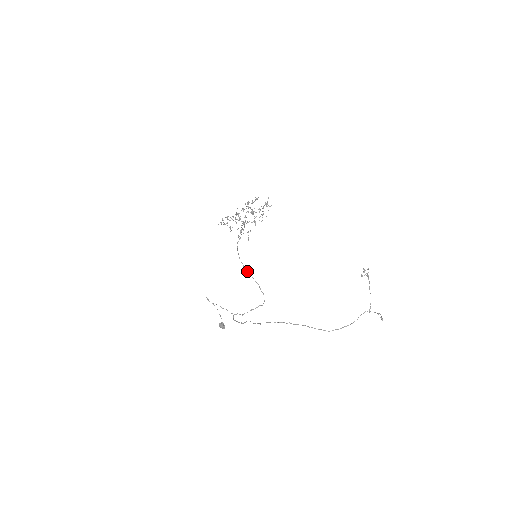
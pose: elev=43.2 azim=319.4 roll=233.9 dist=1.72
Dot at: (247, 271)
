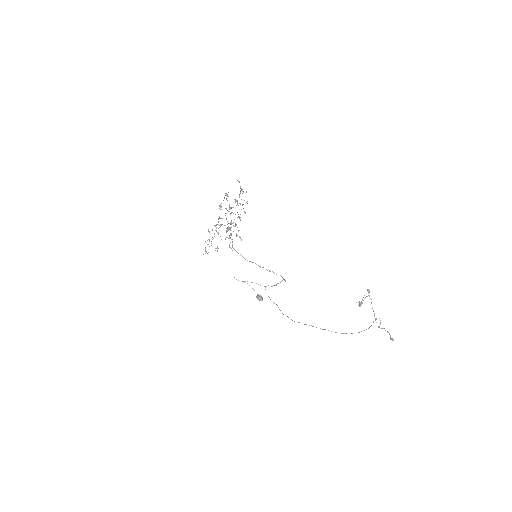
Dot at: (256, 264)
